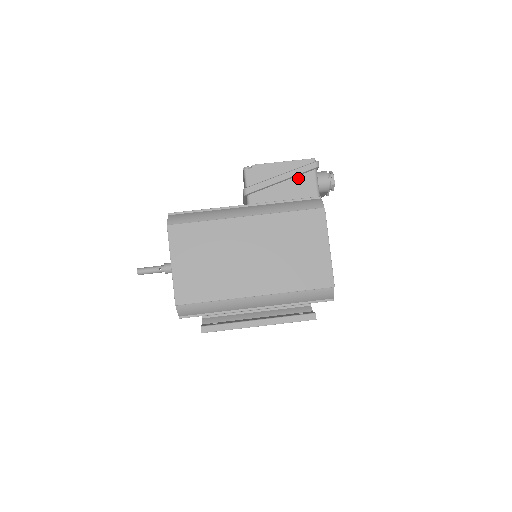
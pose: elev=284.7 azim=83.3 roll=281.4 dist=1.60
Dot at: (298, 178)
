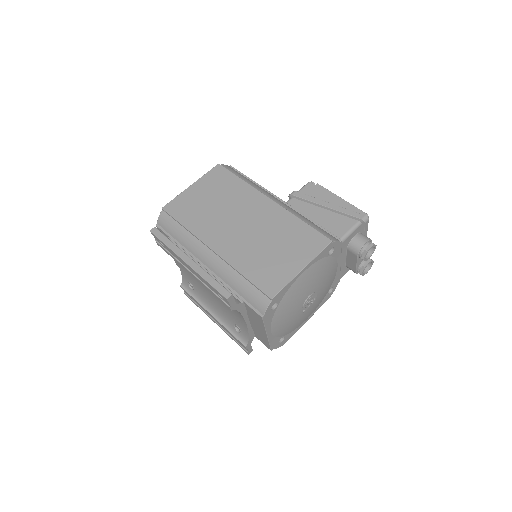
Dot at: (340, 216)
